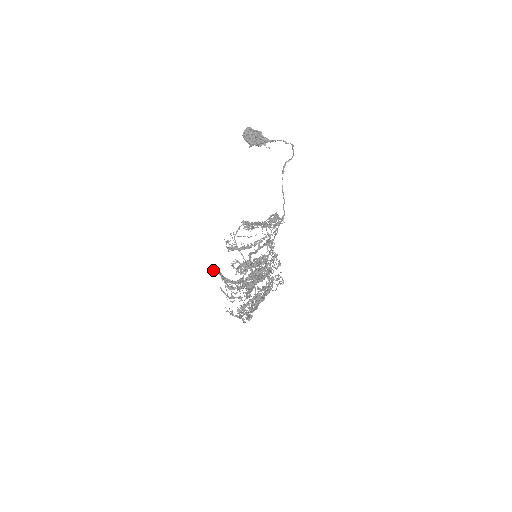
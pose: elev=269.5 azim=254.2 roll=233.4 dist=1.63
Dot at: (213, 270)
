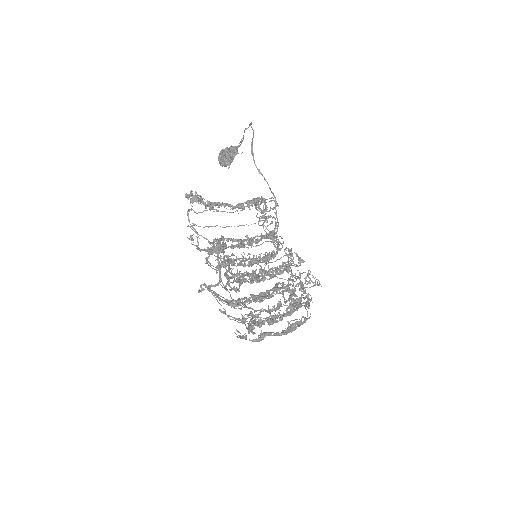
Dot at: (199, 289)
